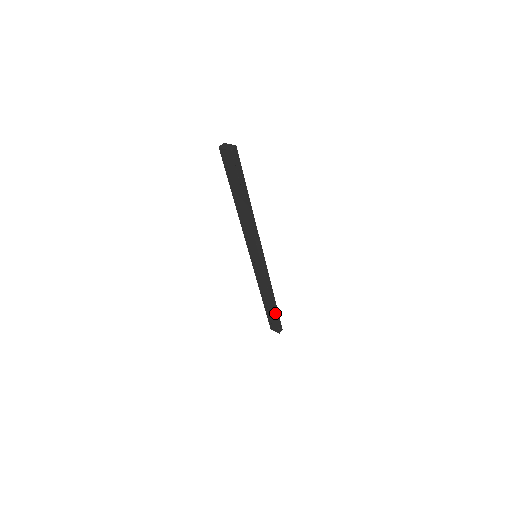
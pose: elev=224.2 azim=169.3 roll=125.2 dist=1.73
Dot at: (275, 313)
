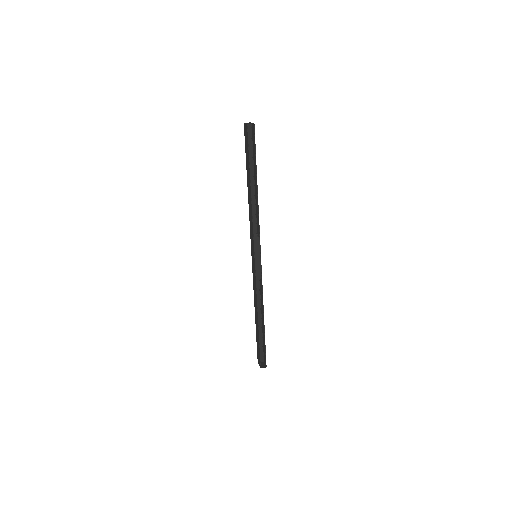
Dot at: (264, 341)
